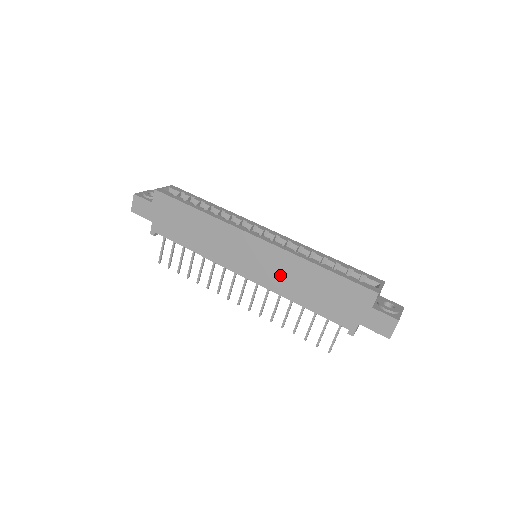
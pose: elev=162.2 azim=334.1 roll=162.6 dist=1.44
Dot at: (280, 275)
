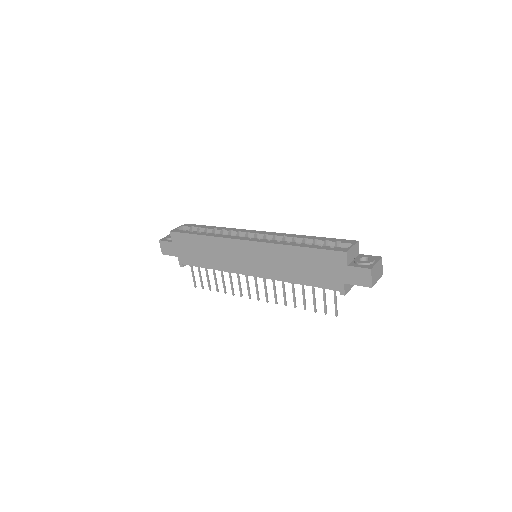
Dot at: (274, 264)
